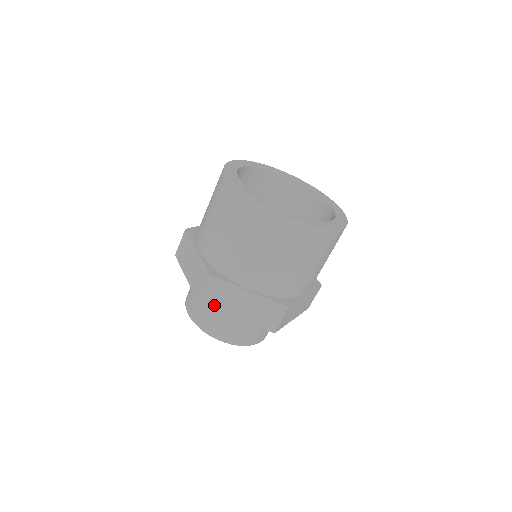
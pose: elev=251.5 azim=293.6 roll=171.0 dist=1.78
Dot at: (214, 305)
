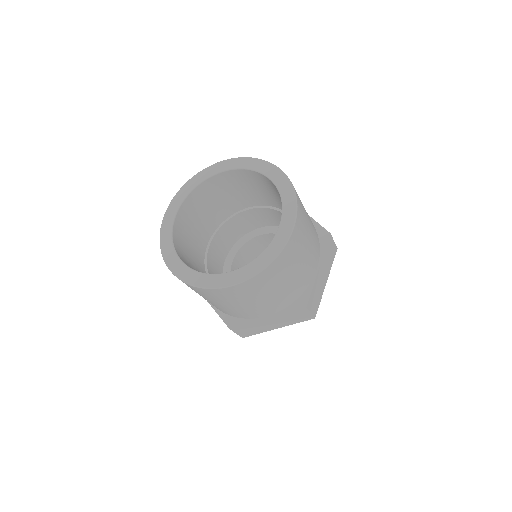
Dot at: (253, 333)
